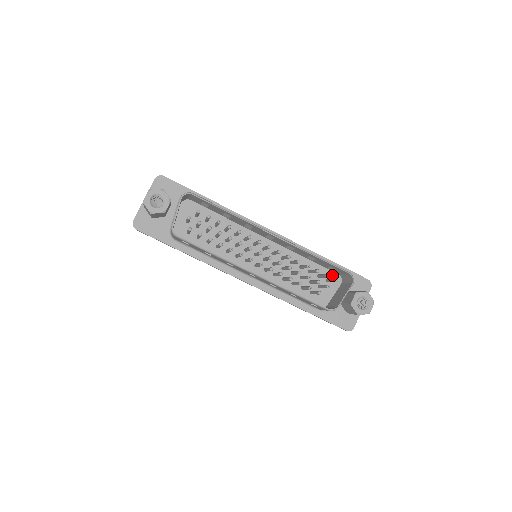
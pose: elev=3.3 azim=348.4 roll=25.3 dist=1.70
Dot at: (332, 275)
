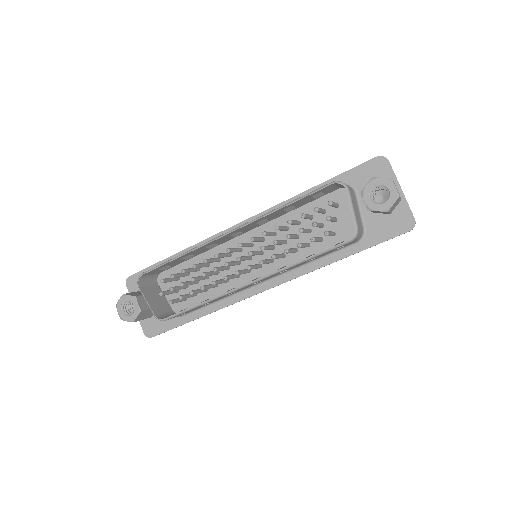
Dot at: (336, 195)
